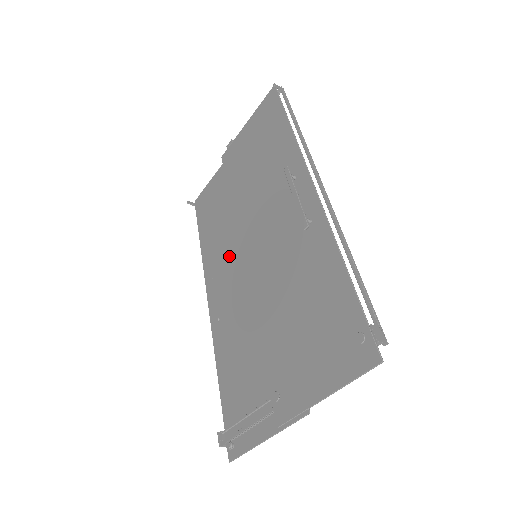
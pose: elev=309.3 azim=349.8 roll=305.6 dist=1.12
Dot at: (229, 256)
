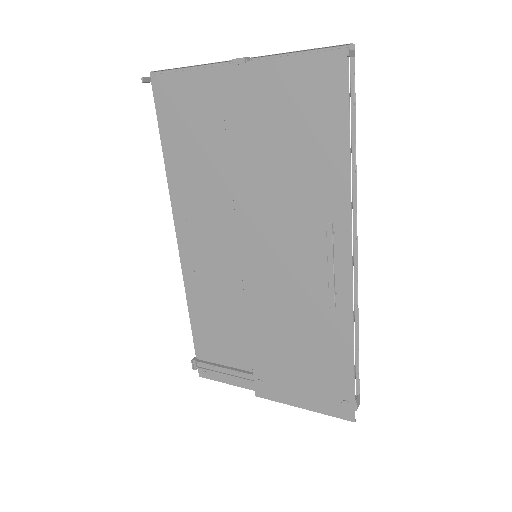
Dot at: (215, 219)
